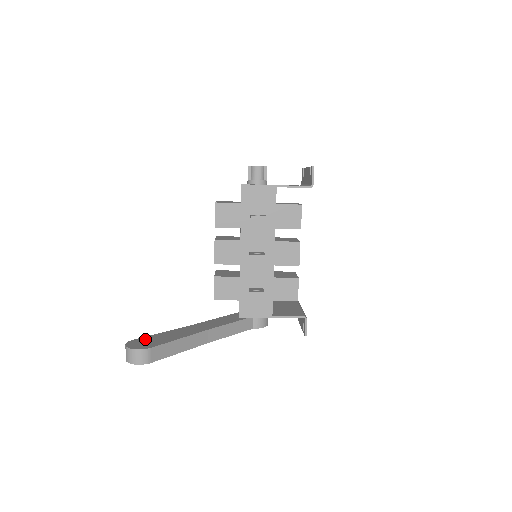
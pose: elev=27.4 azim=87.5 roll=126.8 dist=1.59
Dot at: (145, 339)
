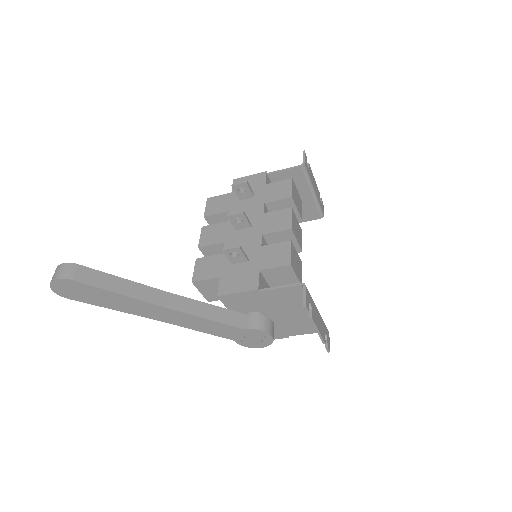
Dot at: occluded
